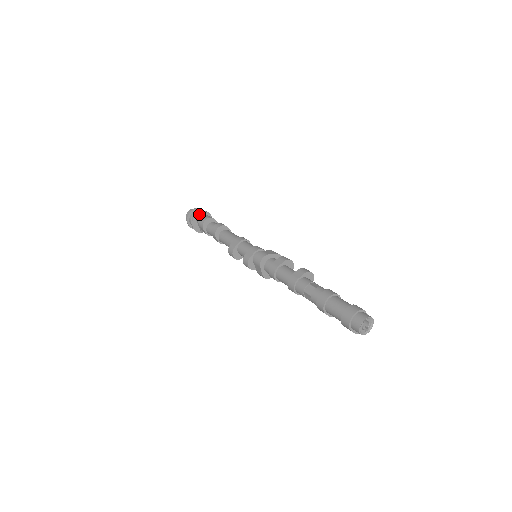
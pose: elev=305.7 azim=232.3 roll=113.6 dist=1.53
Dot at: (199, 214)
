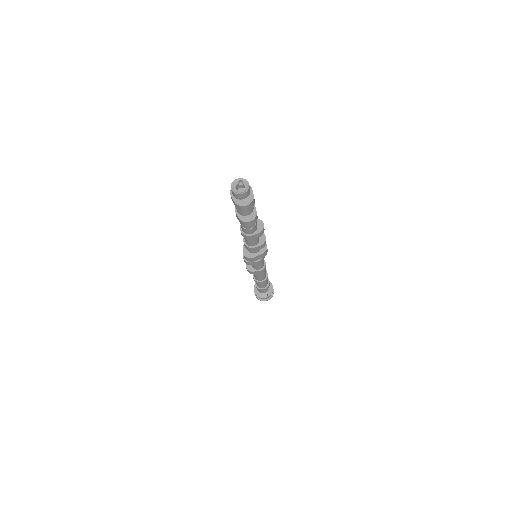
Dot at: occluded
